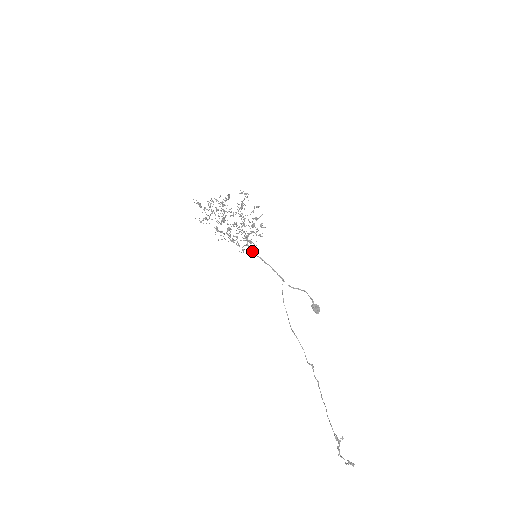
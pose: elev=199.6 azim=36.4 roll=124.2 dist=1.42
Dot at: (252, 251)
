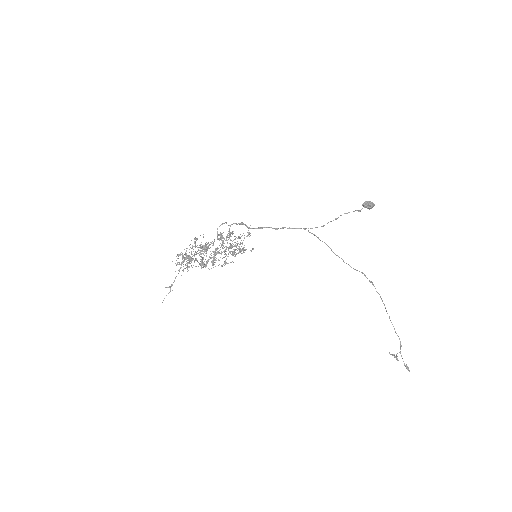
Dot at: occluded
